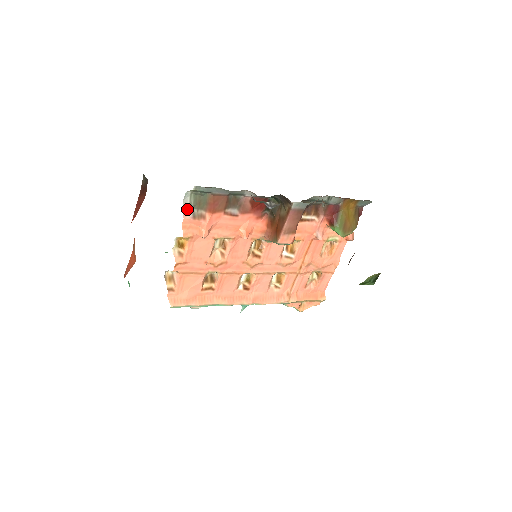
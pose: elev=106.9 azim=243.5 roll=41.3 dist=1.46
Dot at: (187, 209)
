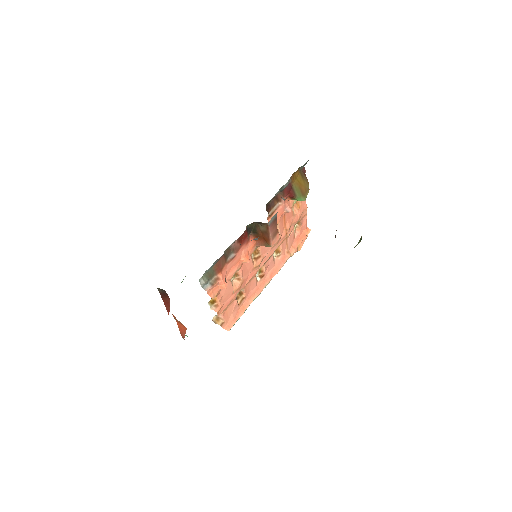
Dot at: (205, 285)
